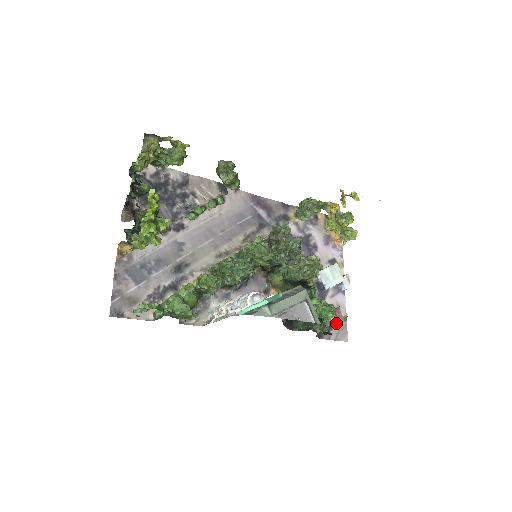
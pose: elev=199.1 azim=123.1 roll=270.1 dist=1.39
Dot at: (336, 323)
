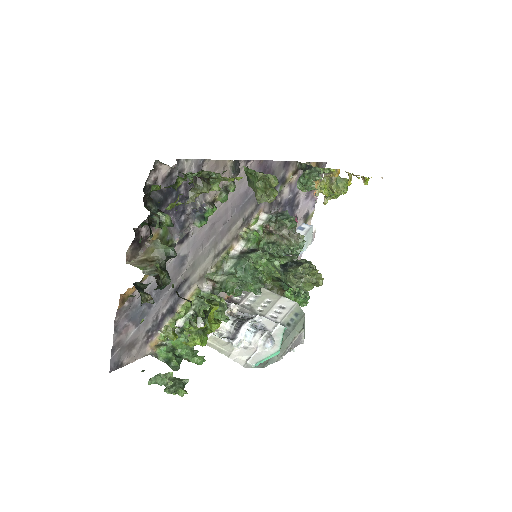
Dot at: occluded
